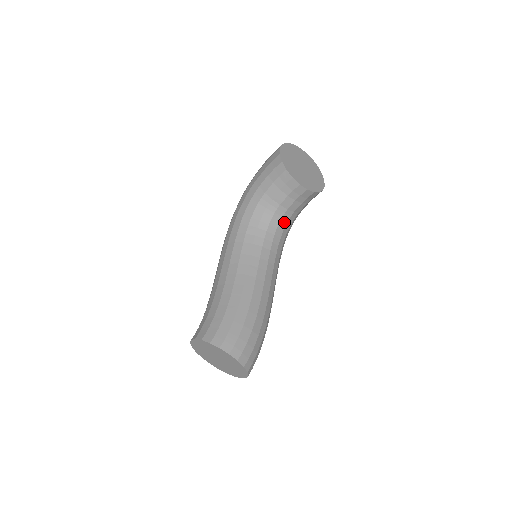
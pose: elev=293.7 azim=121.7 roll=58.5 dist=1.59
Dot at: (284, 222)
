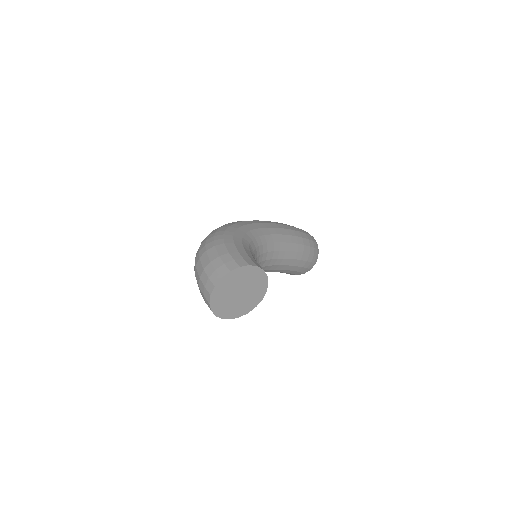
Dot at: occluded
